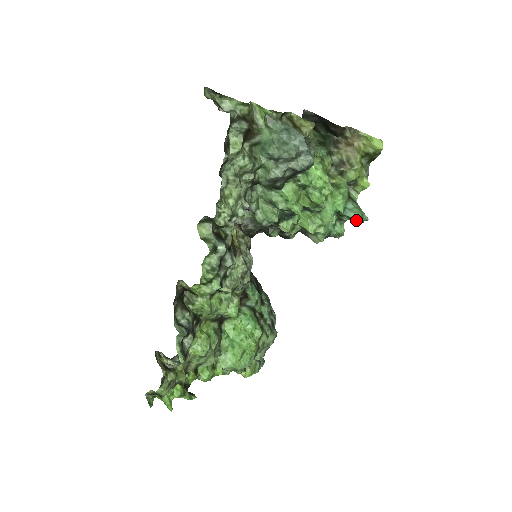
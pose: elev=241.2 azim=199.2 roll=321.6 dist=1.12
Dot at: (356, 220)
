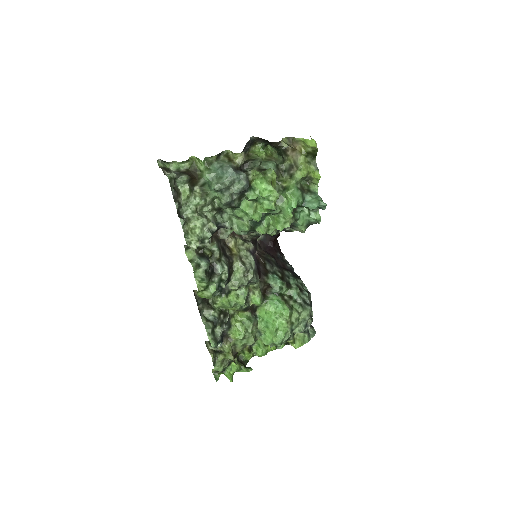
Dot at: occluded
